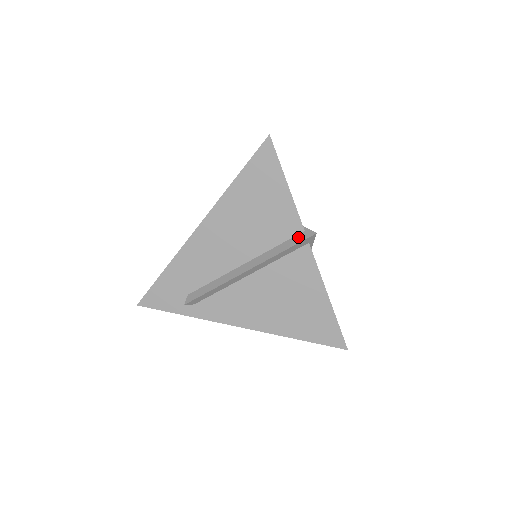
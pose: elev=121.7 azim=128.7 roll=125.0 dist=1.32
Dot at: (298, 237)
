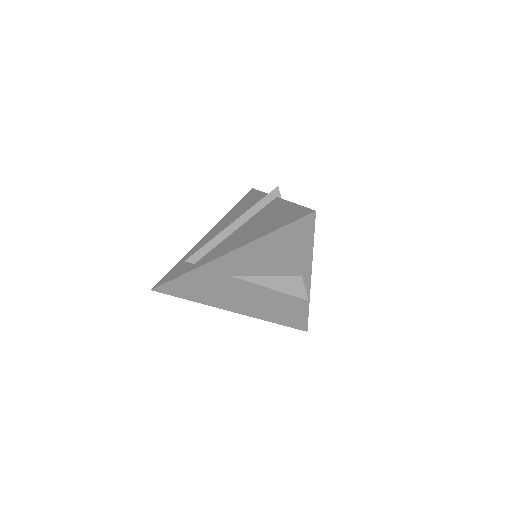
Dot at: occluded
